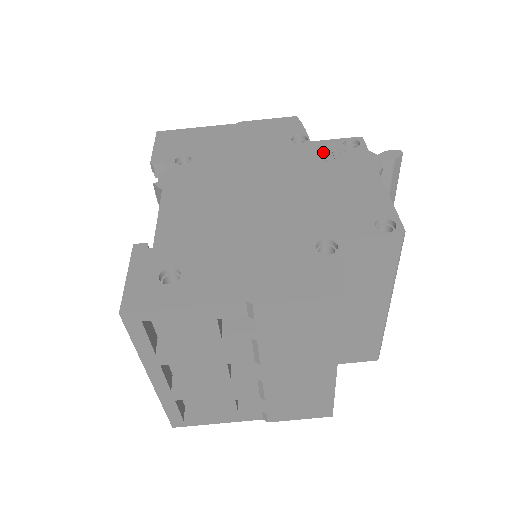
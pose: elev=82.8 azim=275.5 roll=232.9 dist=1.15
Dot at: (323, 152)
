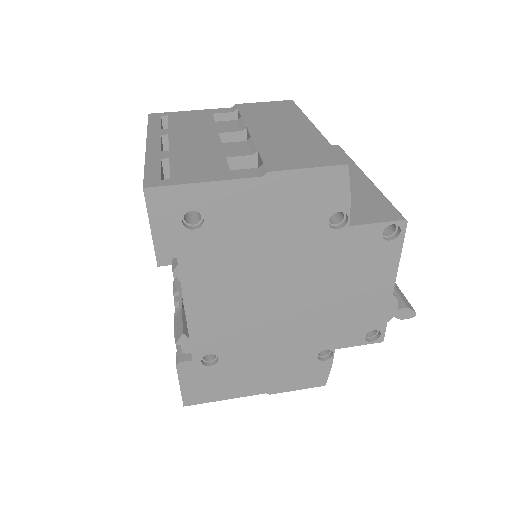
Dot at: occluded
